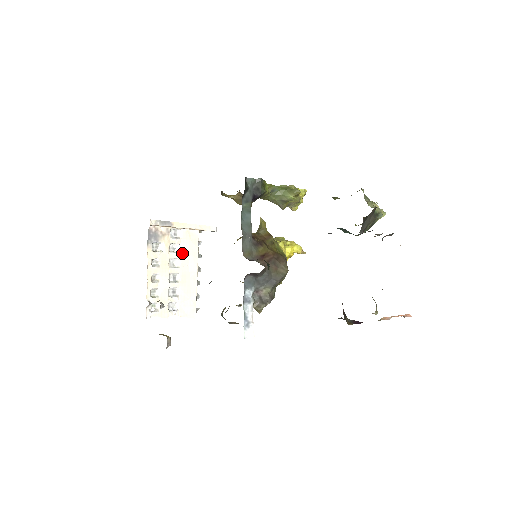
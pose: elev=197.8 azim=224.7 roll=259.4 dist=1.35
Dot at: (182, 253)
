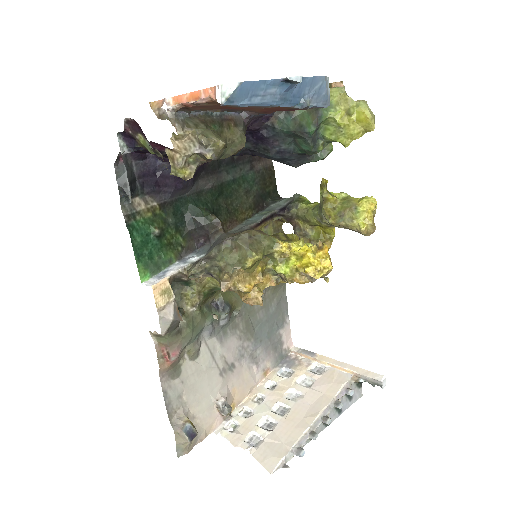
Dot at: (312, 389)
